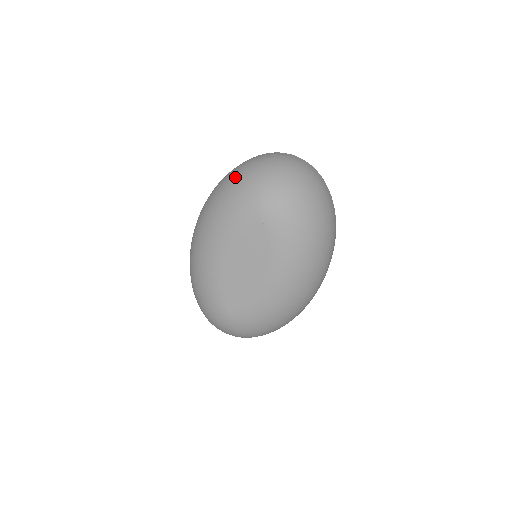
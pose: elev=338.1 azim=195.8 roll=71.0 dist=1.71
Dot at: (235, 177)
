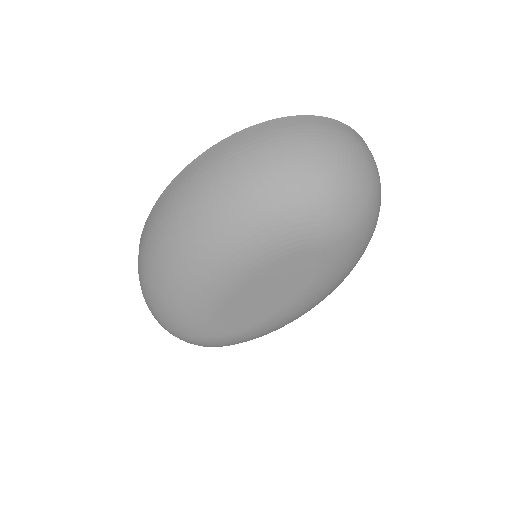
Dot at: (283, 165)
